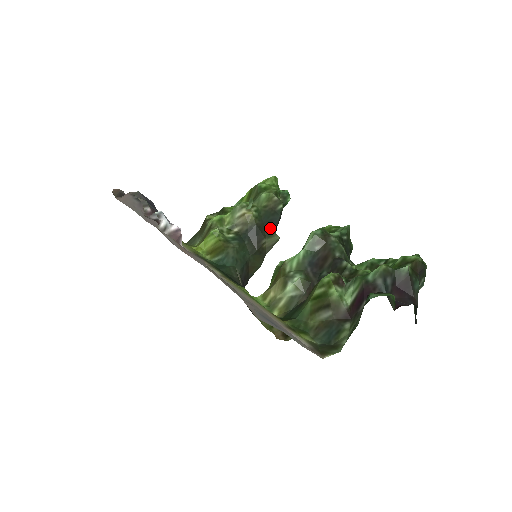
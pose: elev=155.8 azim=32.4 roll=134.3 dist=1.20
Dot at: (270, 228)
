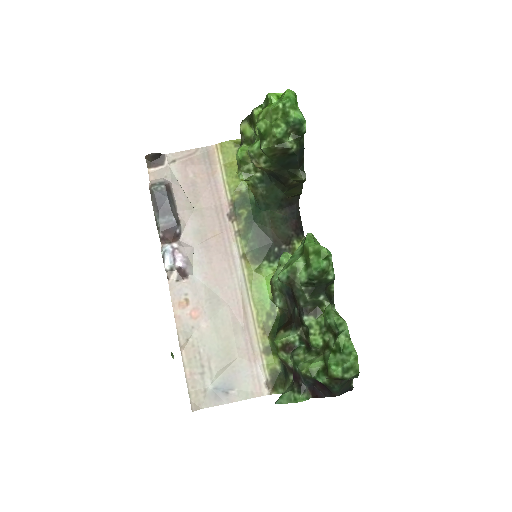
Dot at: (292, 168)
